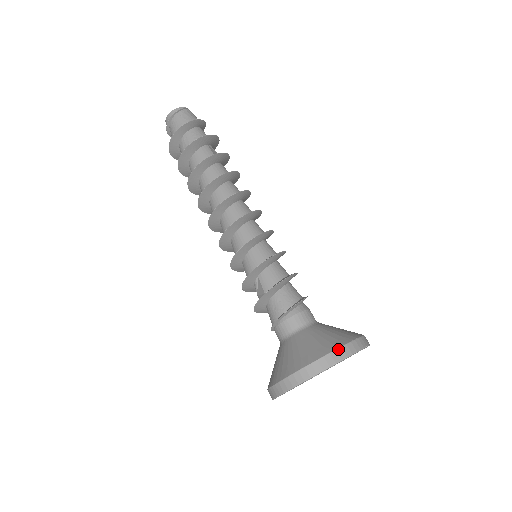
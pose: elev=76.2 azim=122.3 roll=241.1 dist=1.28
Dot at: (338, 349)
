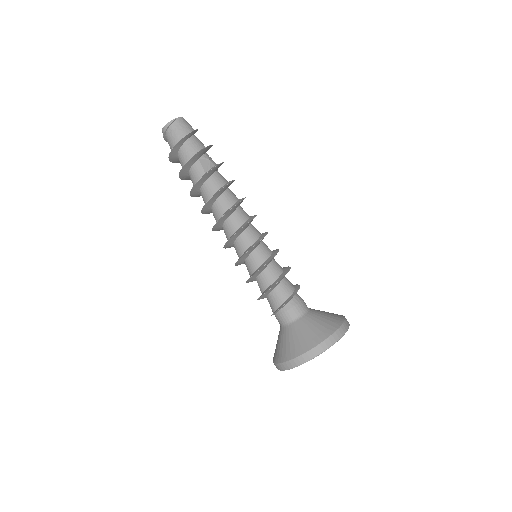
Dot at: (303, 354)
